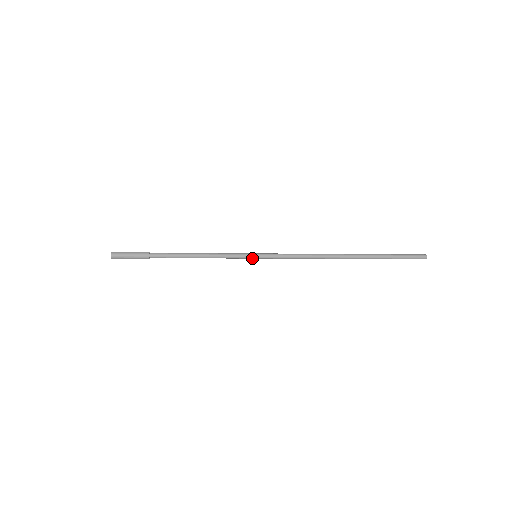
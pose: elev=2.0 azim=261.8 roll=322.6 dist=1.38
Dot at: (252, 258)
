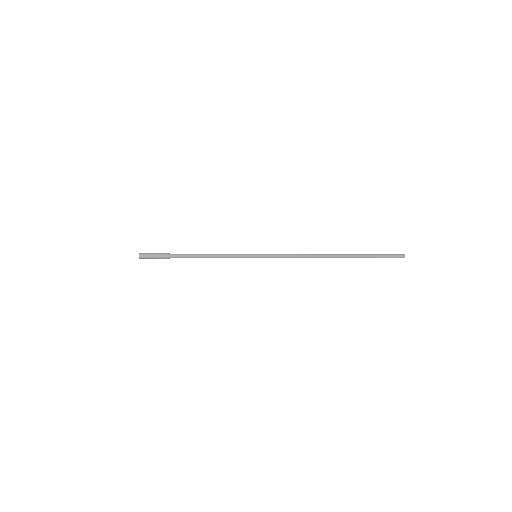
Dot at: occluded
